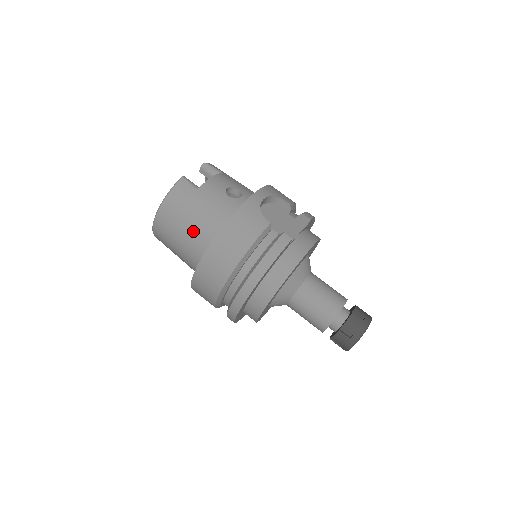
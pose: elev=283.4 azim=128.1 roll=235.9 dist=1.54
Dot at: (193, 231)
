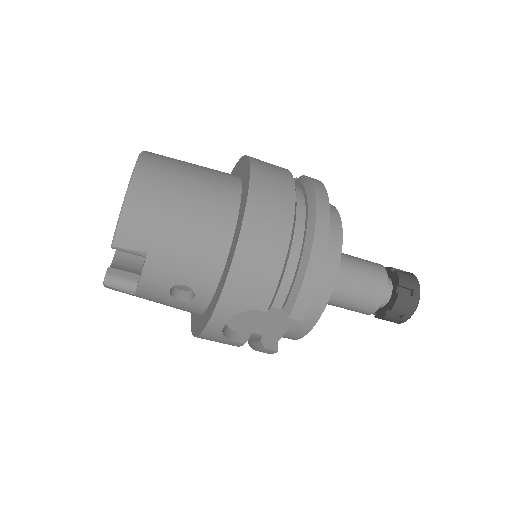
Dot at: occluded
